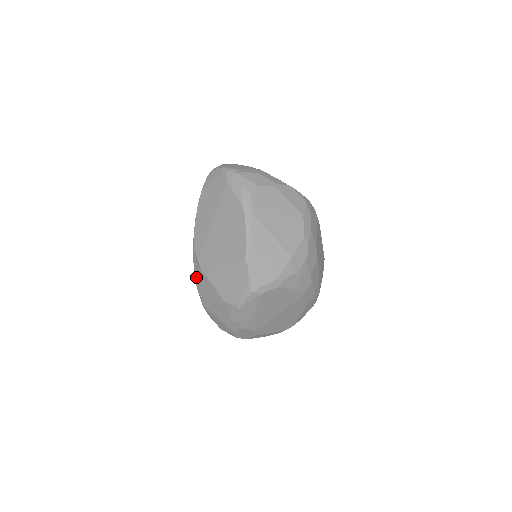
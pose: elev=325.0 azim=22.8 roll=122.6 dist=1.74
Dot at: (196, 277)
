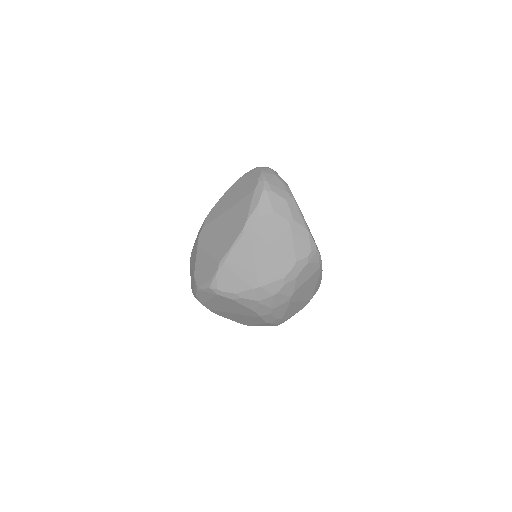
Dot at: (196, 238)
